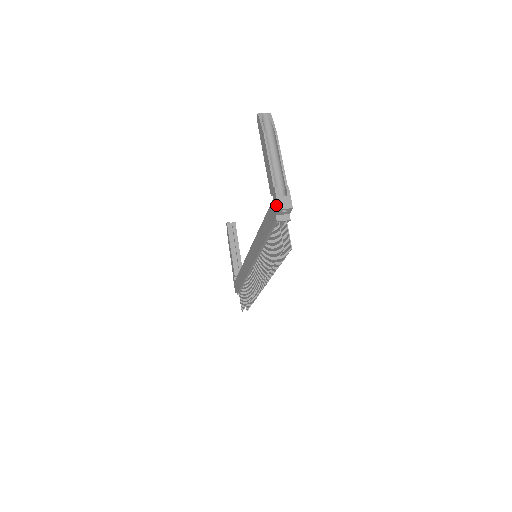
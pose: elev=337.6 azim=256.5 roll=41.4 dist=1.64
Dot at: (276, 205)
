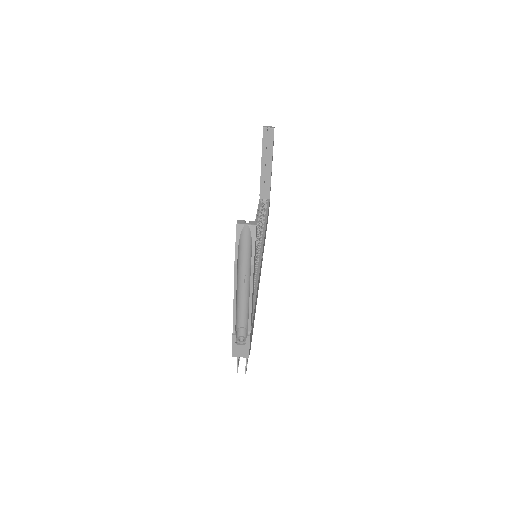
Dot at: (232, 347)
